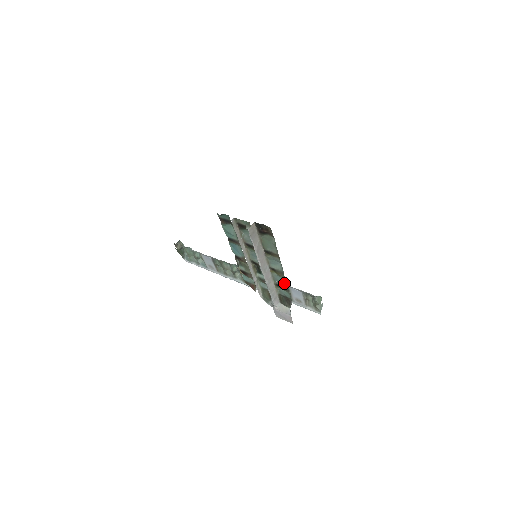
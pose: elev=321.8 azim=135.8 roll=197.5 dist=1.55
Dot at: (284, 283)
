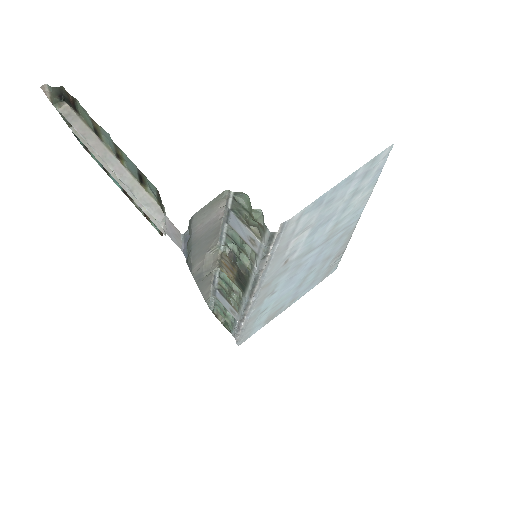
Dot at: (133, 165)
